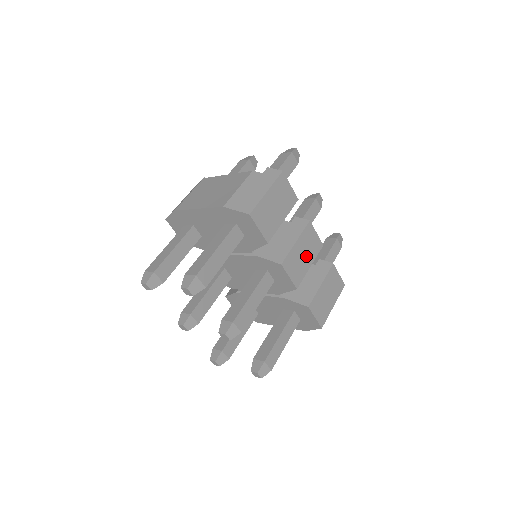
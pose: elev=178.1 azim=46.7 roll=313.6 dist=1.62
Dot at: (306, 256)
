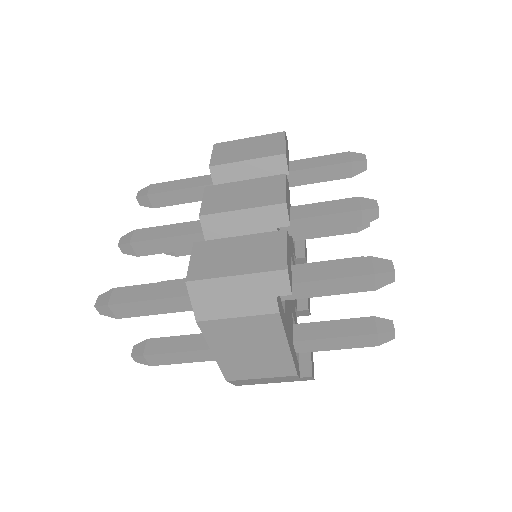
Dot at: (246, 198)
